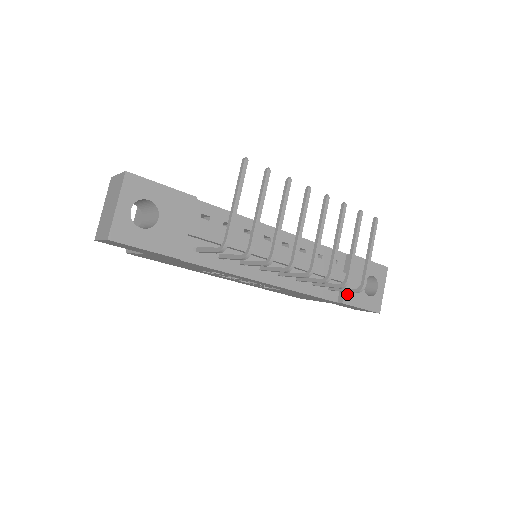
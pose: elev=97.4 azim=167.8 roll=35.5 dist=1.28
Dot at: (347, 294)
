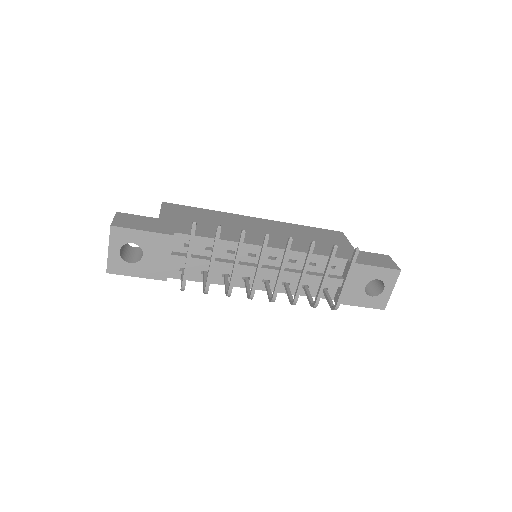
Dot at: occluded
